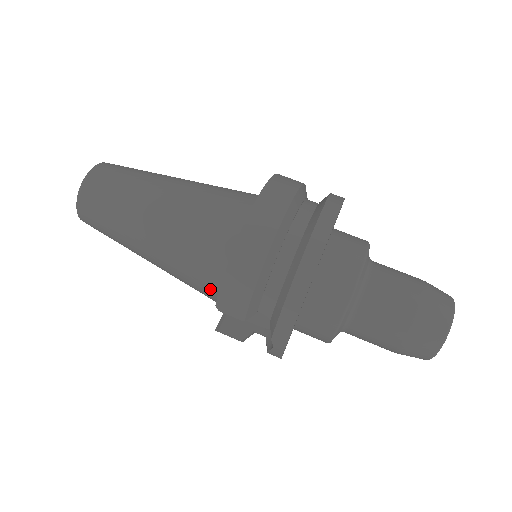
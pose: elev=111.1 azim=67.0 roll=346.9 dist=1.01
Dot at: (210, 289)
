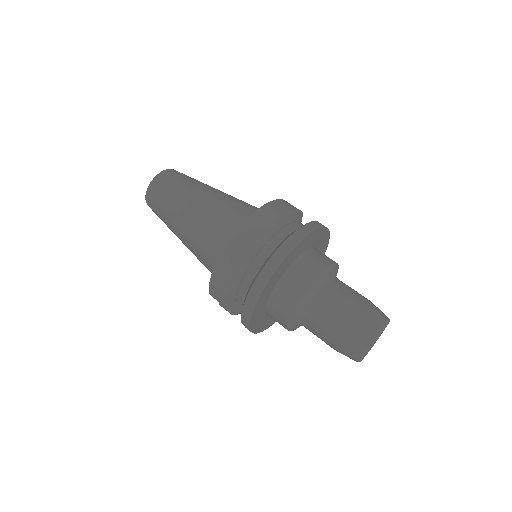
Dot at: occluded
